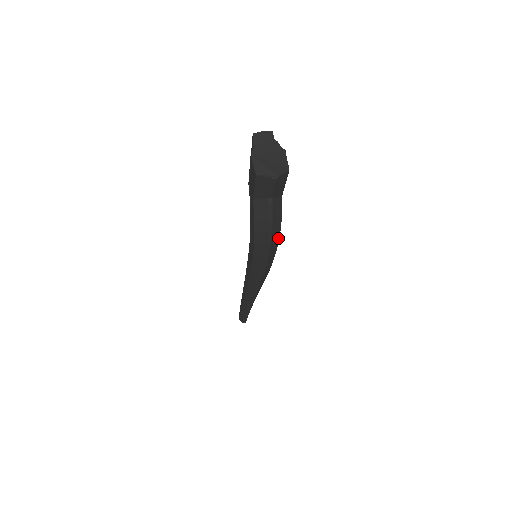
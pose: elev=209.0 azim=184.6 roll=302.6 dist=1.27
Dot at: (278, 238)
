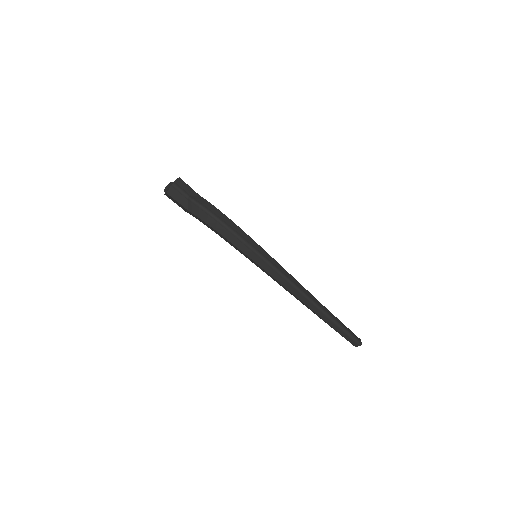
Dot at: (225, 216)
